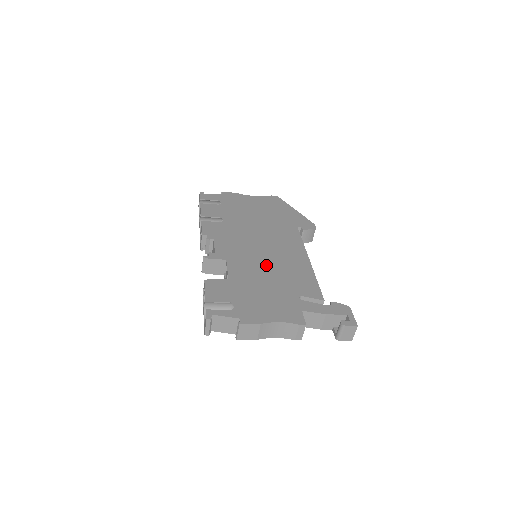
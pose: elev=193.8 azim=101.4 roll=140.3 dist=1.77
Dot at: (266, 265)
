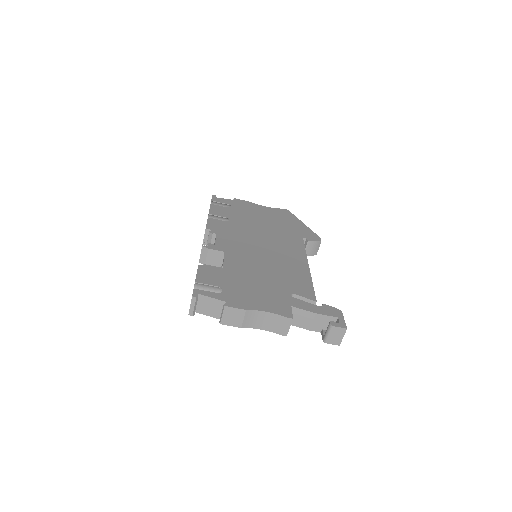
Dot at: (264, 263)
